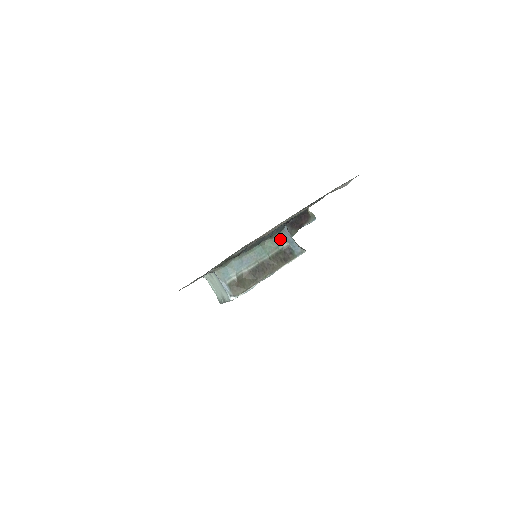
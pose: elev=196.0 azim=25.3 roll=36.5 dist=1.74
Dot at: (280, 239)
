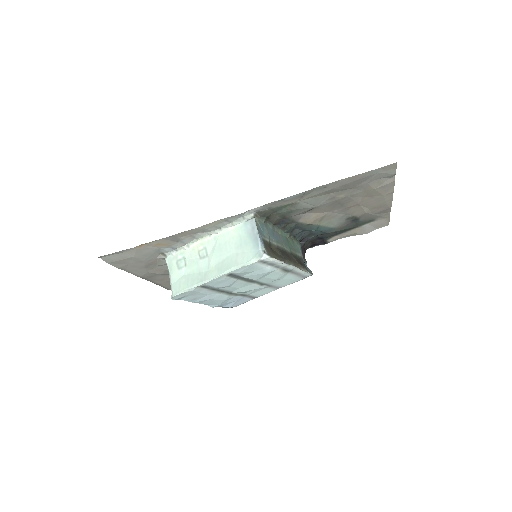
Dot at: (298, 246)
